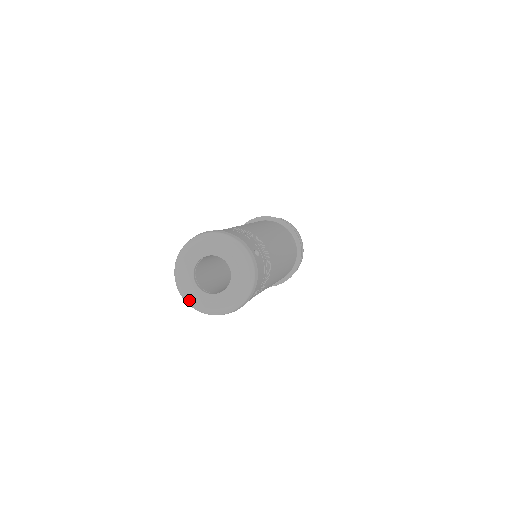
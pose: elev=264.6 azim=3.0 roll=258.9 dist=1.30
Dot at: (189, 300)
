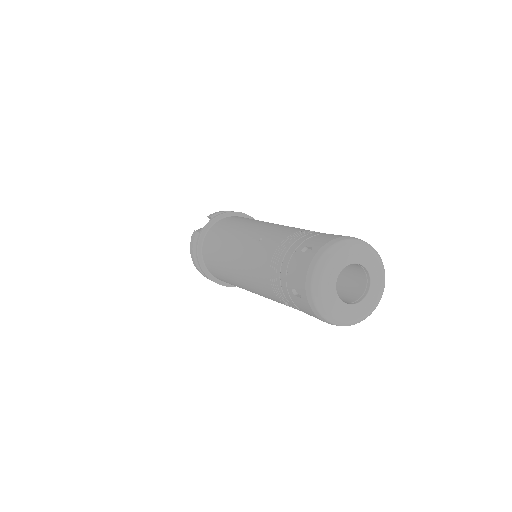
Dot at: (356, 321)
